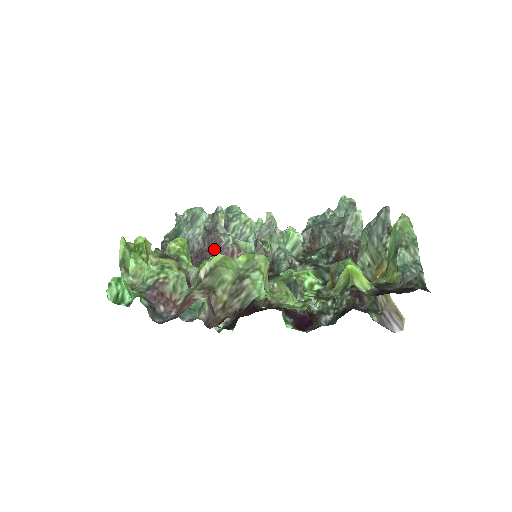
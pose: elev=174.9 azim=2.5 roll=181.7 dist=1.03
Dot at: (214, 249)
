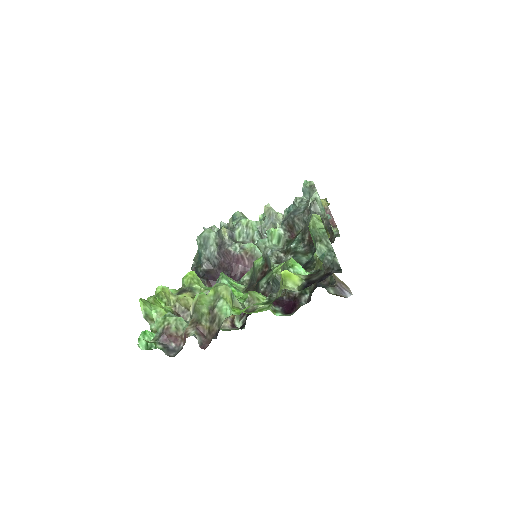
Dot at: (228, 259)
